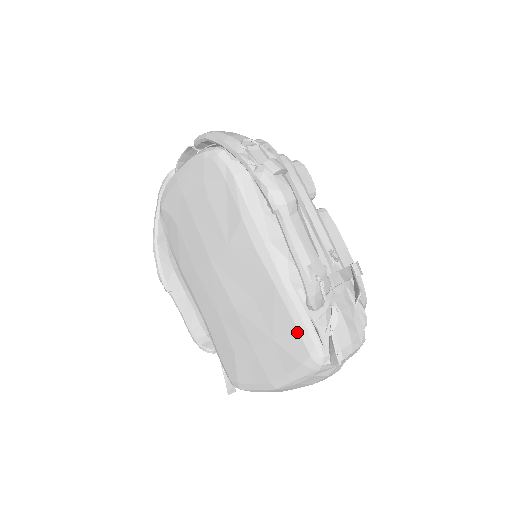
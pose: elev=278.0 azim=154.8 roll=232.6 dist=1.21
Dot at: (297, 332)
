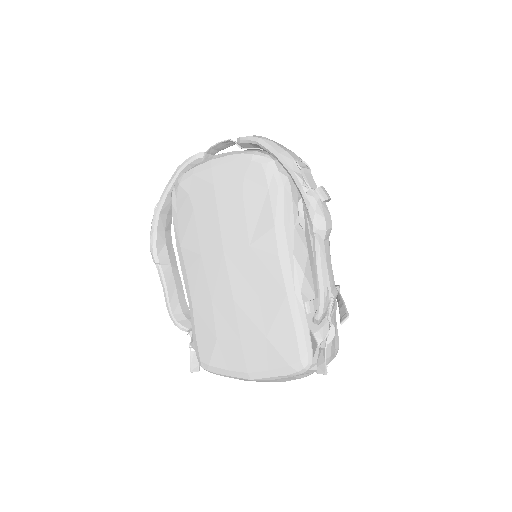
Dot at: (295, 338)
